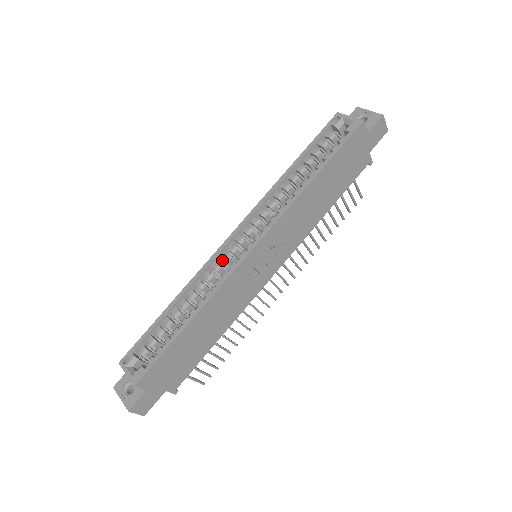
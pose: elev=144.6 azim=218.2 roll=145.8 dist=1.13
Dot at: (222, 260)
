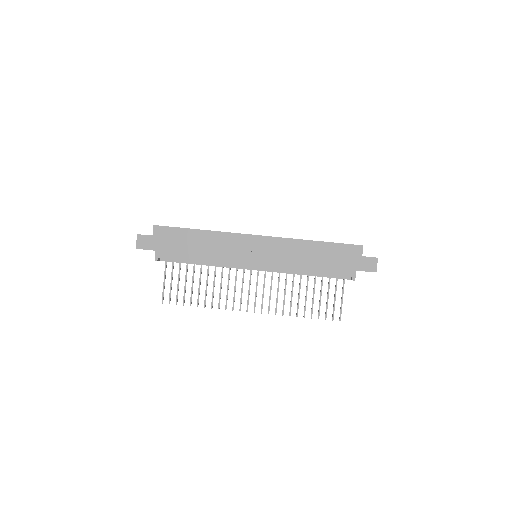
Dot at: occluded
